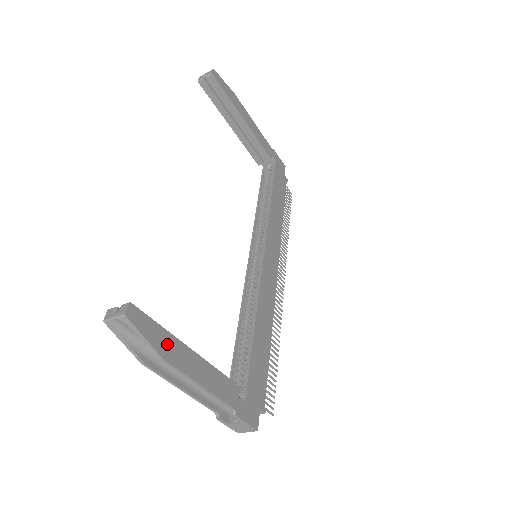
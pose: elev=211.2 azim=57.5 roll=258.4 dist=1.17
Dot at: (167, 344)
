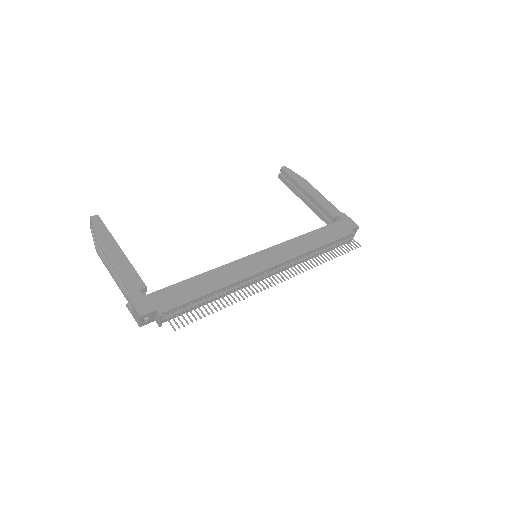
Dot at: (105, 238)
